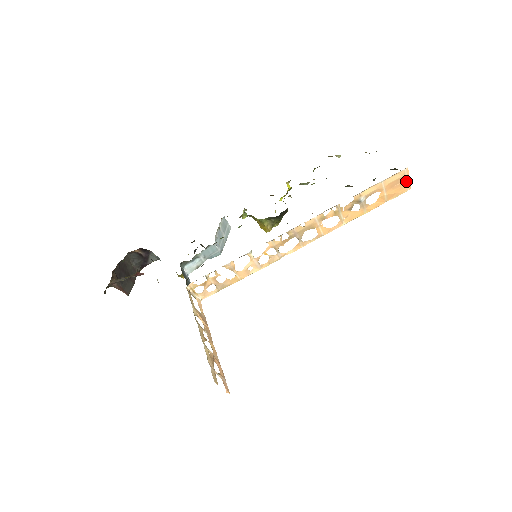
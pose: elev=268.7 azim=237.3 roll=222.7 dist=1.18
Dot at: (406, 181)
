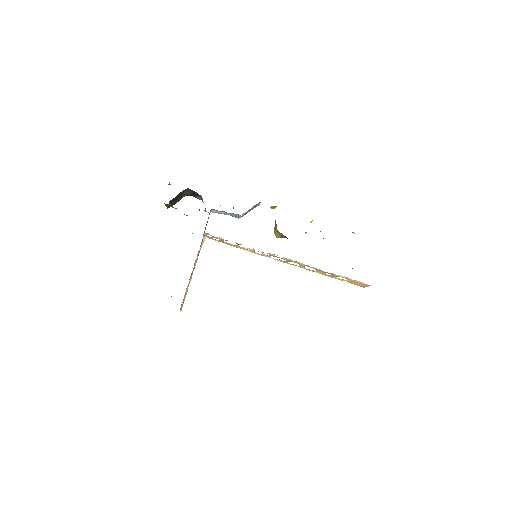
Dot at: (365, 286)
